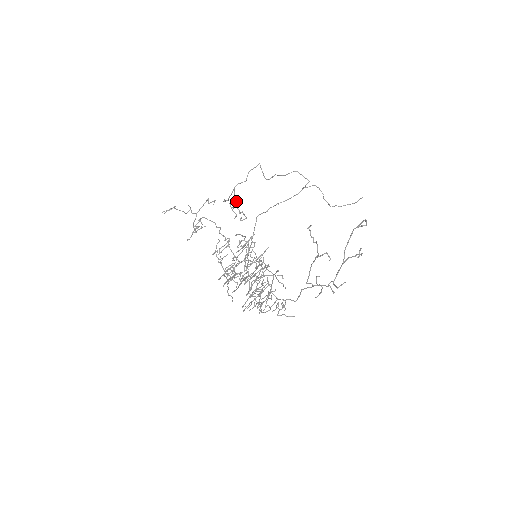
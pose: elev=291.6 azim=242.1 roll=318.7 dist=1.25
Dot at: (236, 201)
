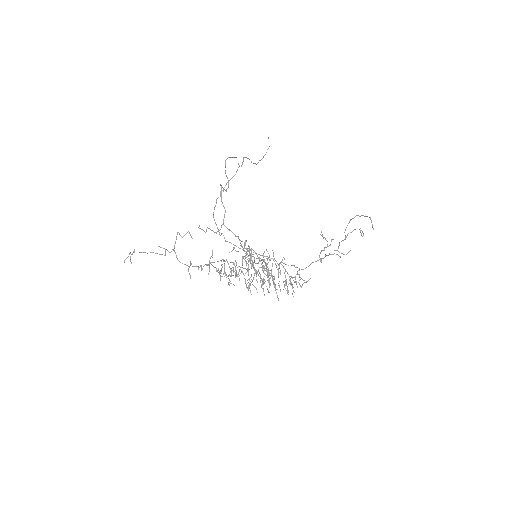
Dot at: (236, 236)
